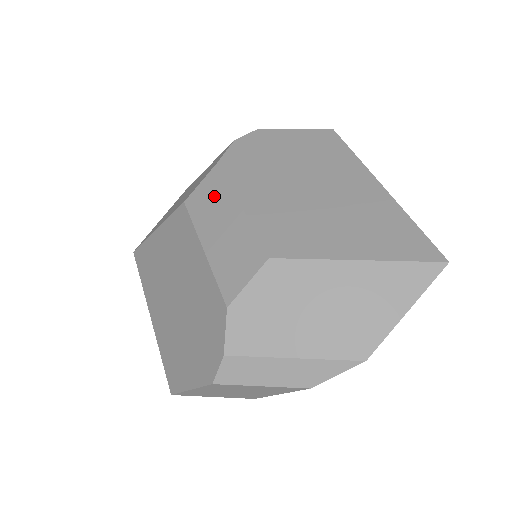
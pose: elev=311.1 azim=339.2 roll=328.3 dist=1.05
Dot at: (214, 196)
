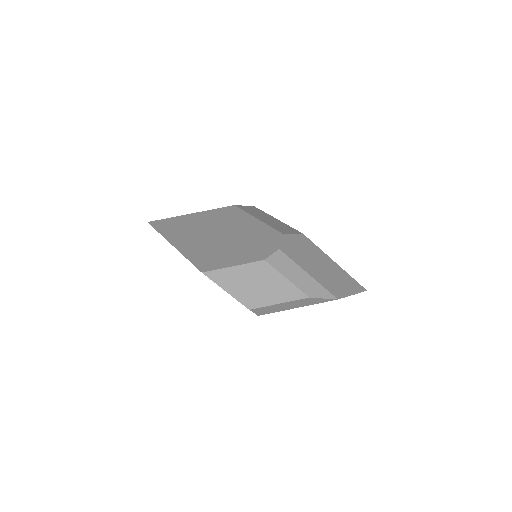
Dot at: (257, 211)
